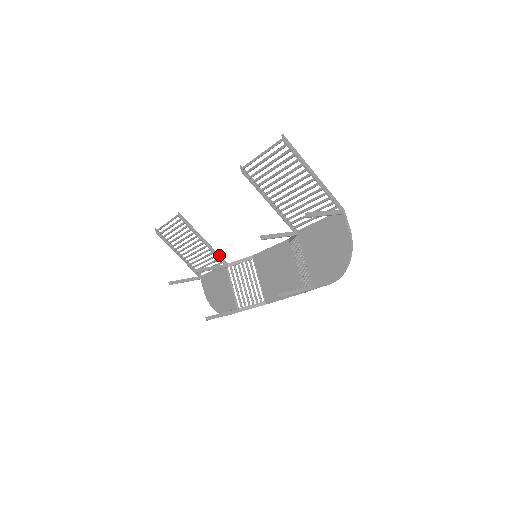
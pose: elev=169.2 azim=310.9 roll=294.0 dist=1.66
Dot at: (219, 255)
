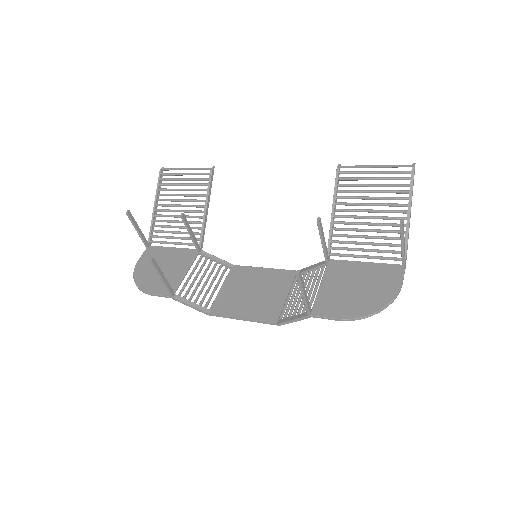
Dot at: occluded
